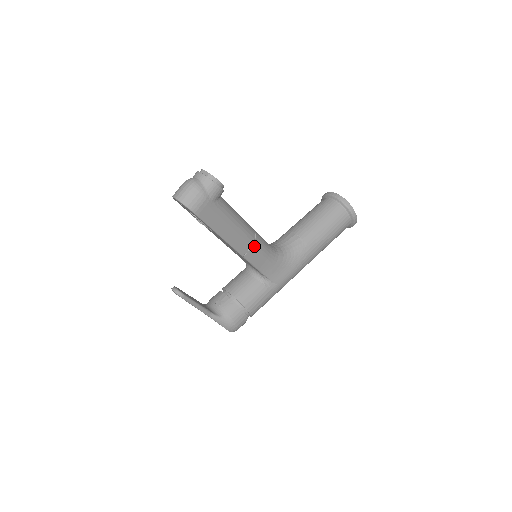
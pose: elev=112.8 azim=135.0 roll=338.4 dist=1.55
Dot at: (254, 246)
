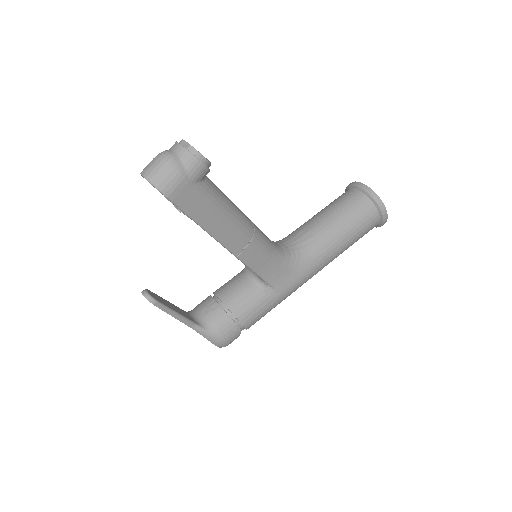
Dot at: (251, 244)
